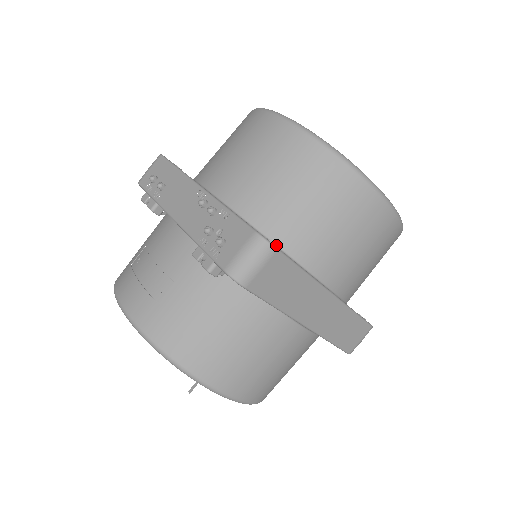
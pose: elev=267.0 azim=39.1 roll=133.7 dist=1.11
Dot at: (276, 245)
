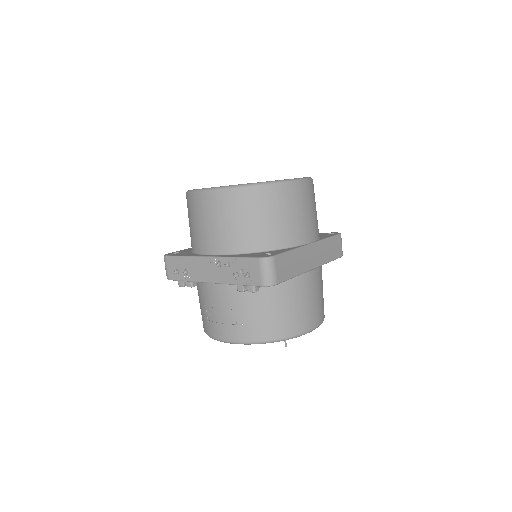
Dot at: (268, 251)
